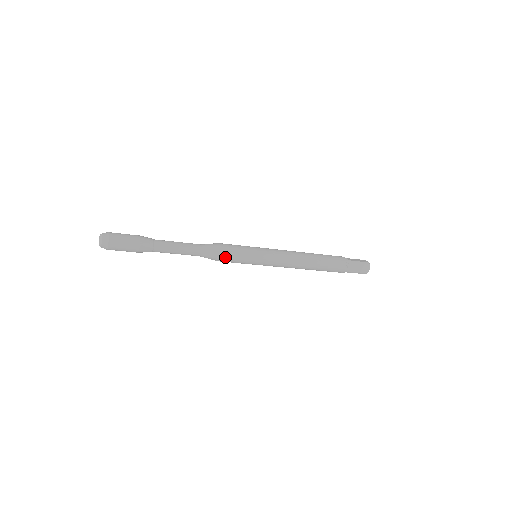
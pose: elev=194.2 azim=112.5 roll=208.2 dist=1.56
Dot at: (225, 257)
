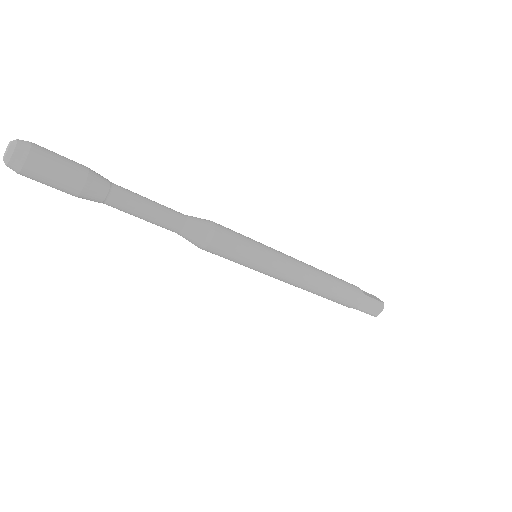
Dot at: (216, 247)
